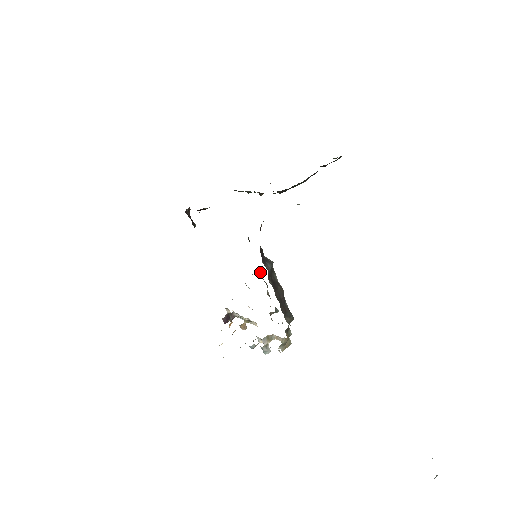
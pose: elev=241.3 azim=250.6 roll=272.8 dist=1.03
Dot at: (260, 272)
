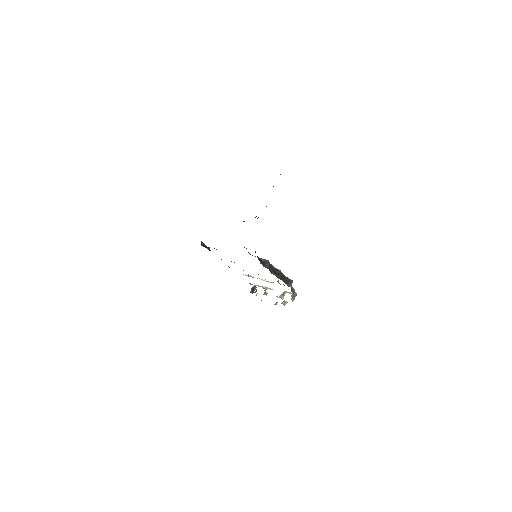
Dot at: occluded
